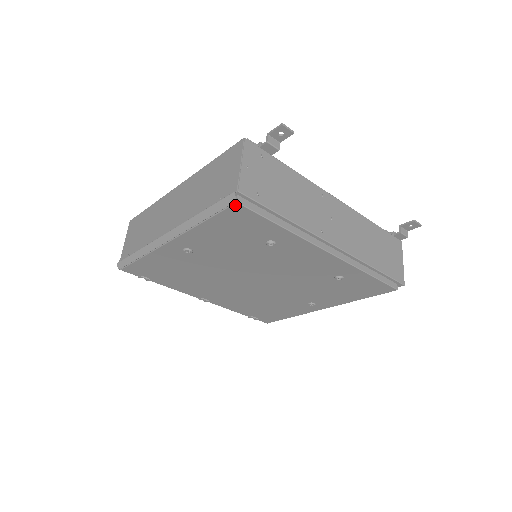
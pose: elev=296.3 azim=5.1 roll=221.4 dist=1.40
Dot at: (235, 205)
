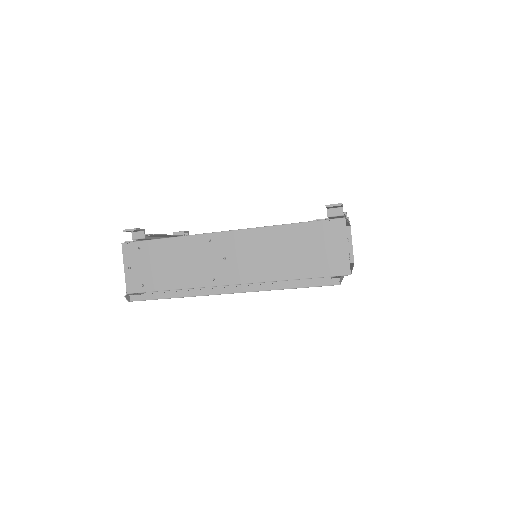
Dot at: occluded
